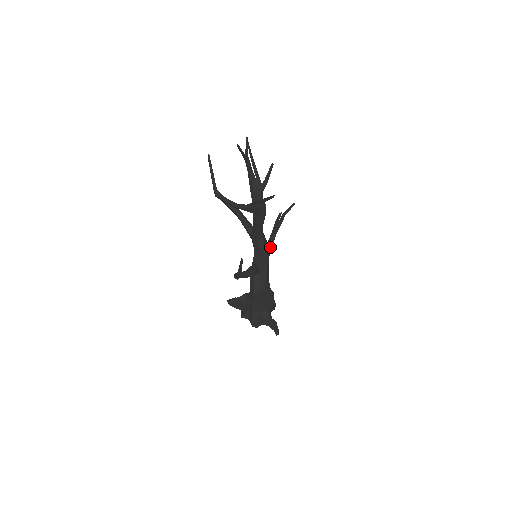
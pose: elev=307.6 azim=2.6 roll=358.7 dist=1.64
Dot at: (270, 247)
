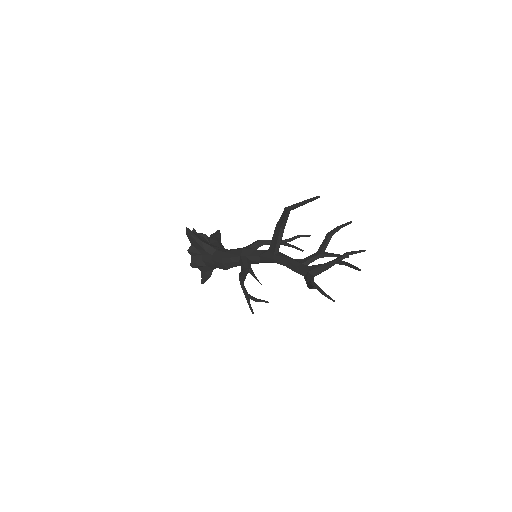
Dot at: occluded
